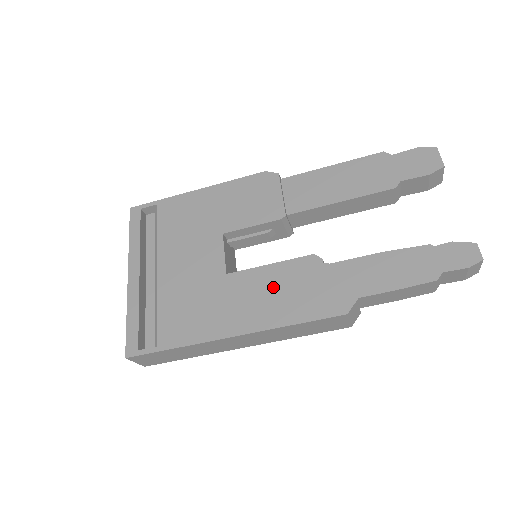
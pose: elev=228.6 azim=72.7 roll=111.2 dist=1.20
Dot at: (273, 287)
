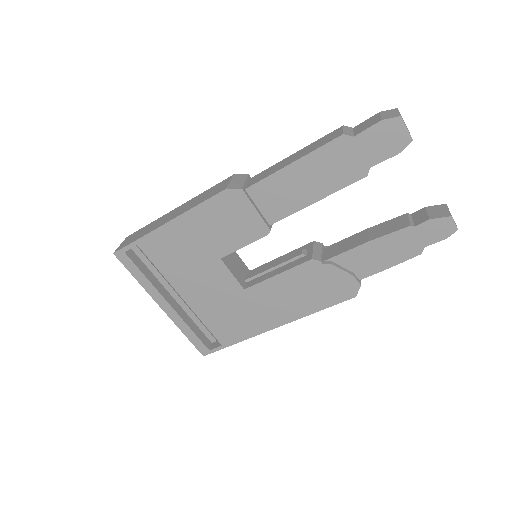
Dot at: (289, 291)
